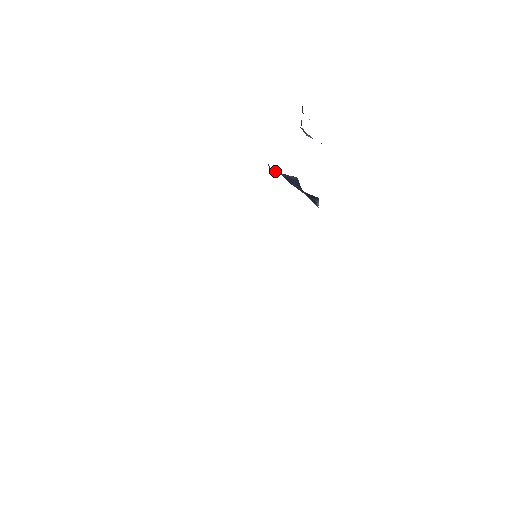
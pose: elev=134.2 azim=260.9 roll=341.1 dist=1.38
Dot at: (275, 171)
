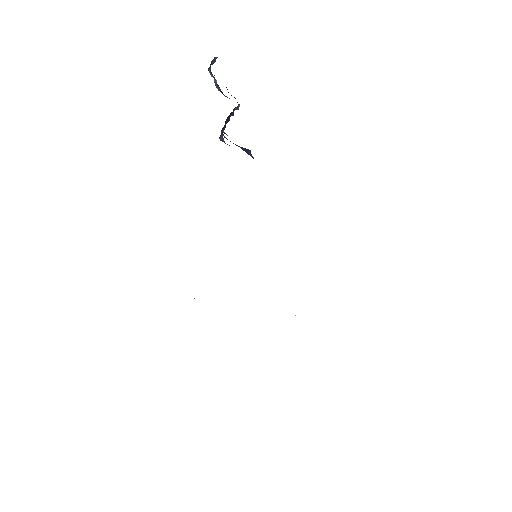
Dot at: (229, 145)
